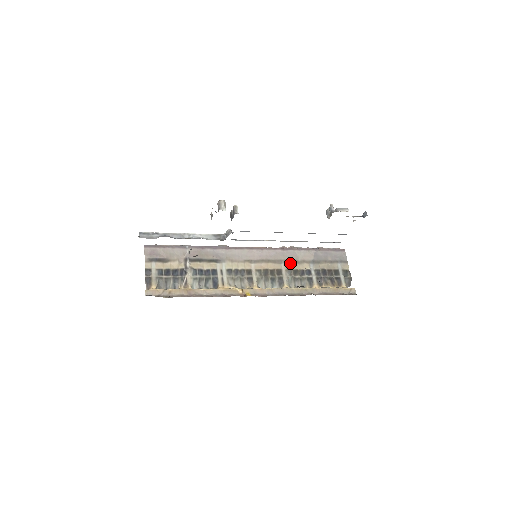
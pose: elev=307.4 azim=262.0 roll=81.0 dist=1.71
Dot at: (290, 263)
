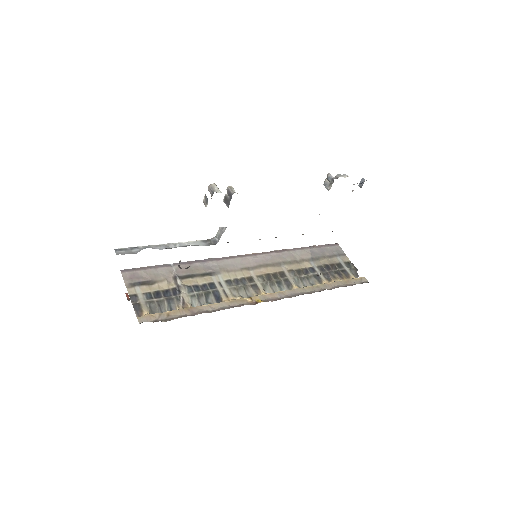
Dot at: (290, 264)
